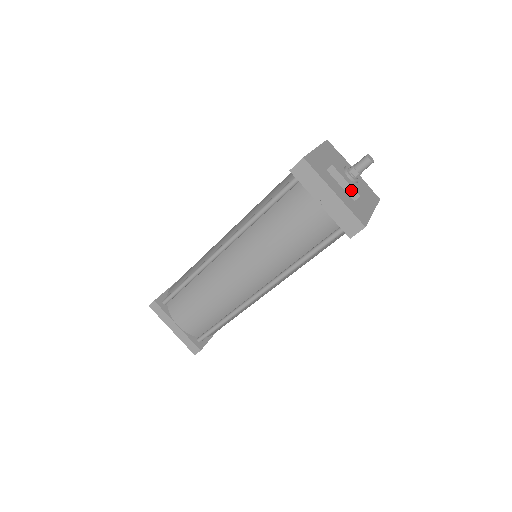
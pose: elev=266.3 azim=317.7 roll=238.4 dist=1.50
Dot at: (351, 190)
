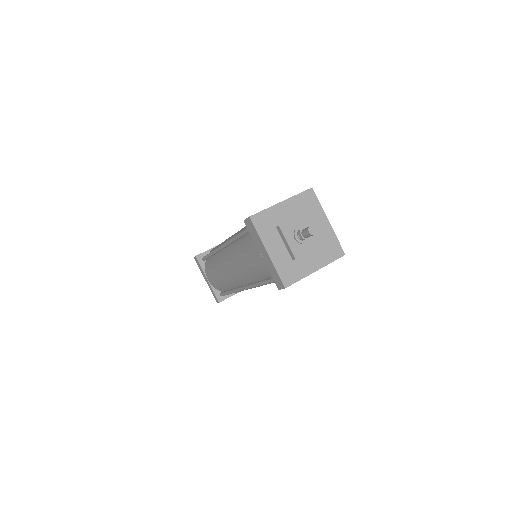
Dot at: (290, 251)
